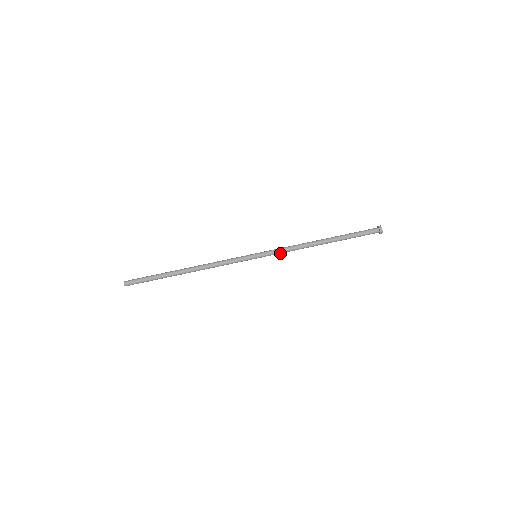
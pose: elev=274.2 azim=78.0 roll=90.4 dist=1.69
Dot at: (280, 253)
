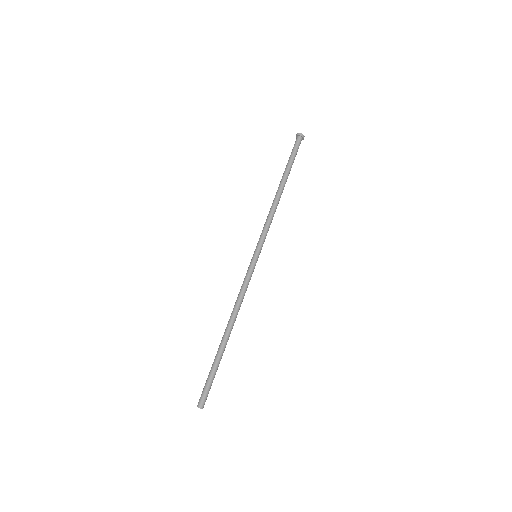
Dot at: (267, 232)
